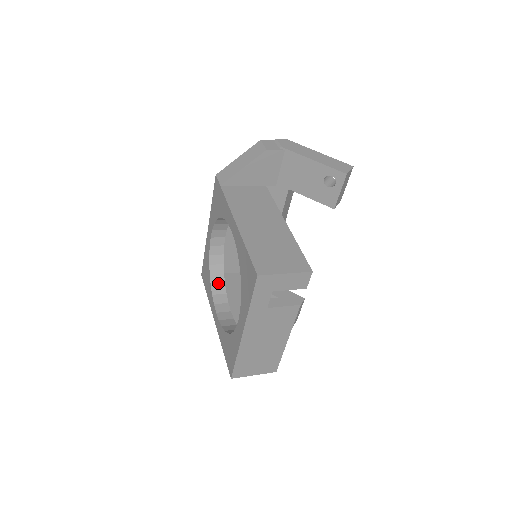
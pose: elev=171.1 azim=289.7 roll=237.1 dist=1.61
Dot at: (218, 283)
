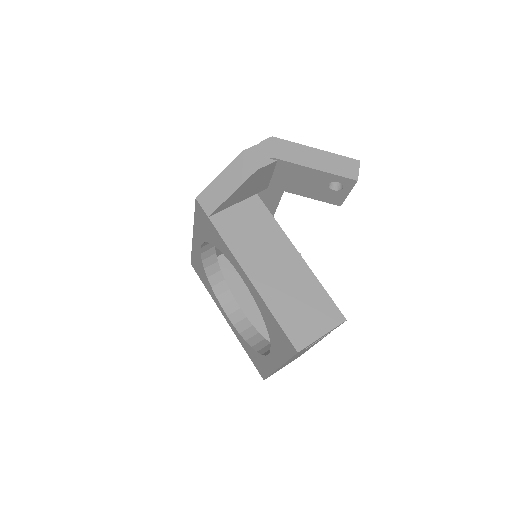
Dot at: (218, 282)
